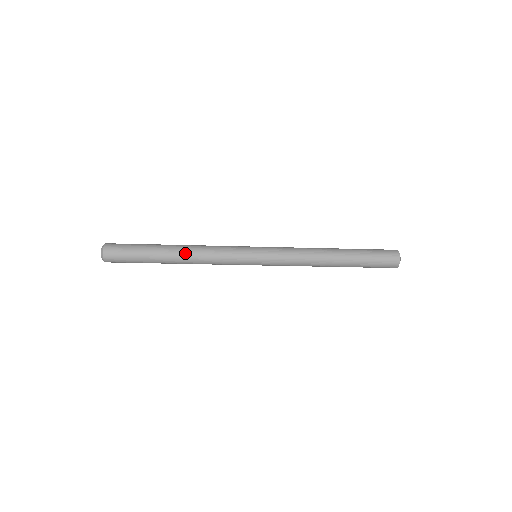
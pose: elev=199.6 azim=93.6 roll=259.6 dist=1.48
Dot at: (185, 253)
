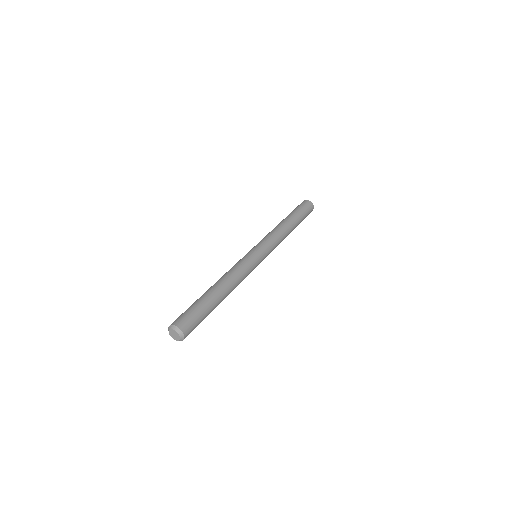
Dot at: (230, 290)
